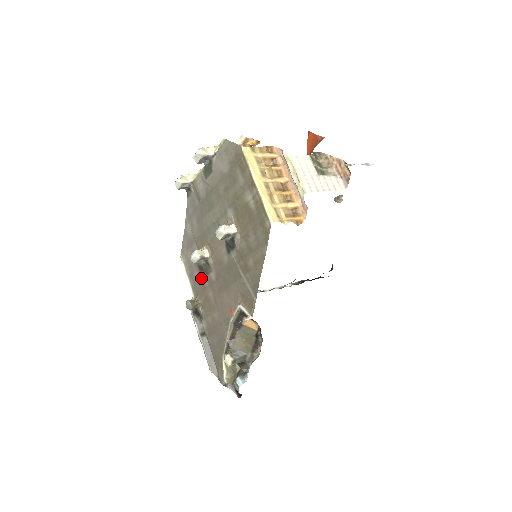
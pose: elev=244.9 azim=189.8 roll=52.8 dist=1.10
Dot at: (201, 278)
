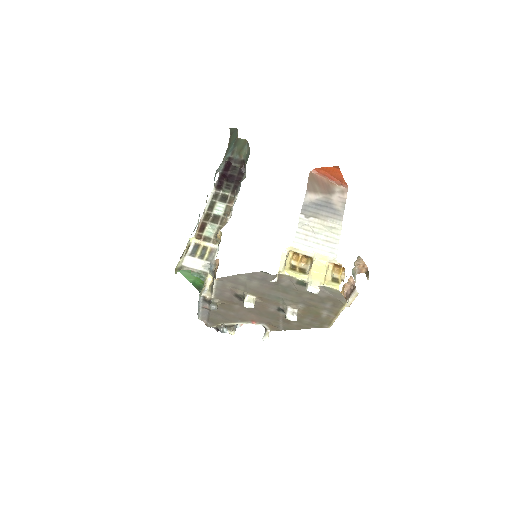
Dot at: (233, 298)
